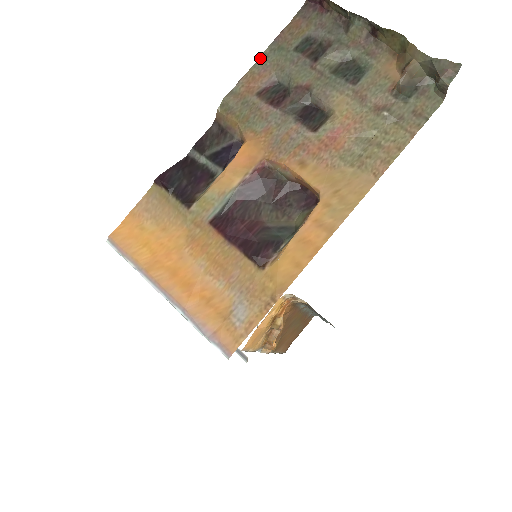
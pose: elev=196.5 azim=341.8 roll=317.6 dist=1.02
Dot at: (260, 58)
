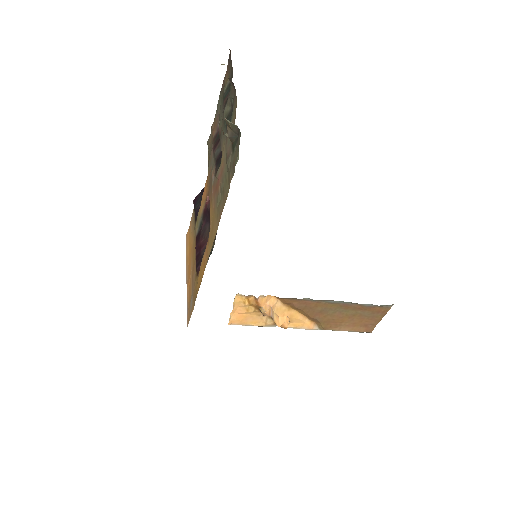
Dot at: (217, 106)
